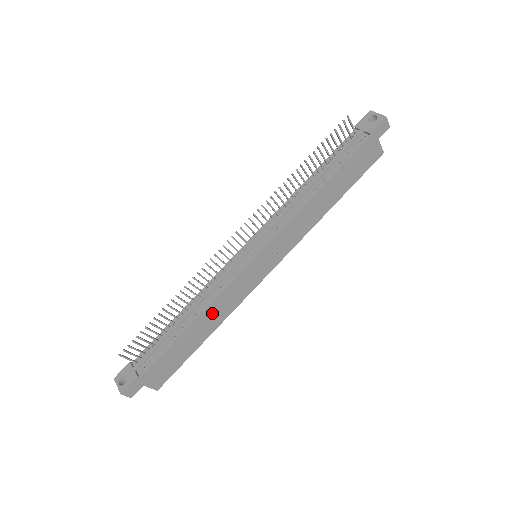
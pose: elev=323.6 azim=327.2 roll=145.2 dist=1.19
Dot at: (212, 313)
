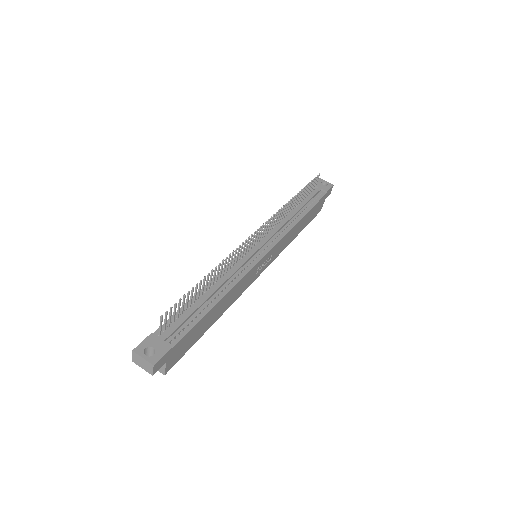
Dot at: (230, 296)
